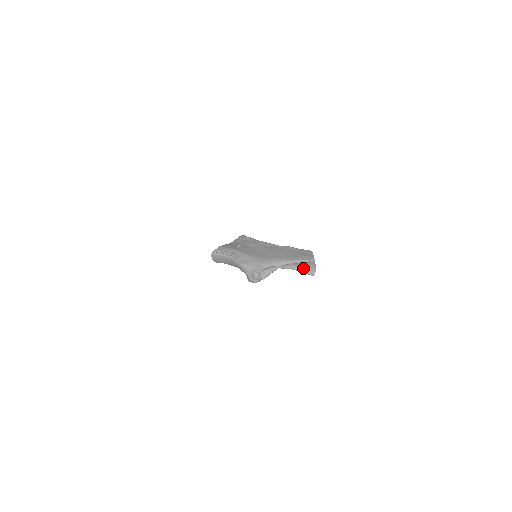
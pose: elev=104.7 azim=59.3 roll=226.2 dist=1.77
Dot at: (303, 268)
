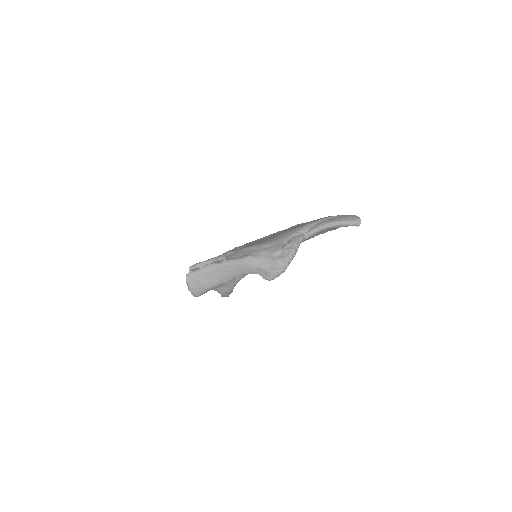
Dot at: (340, 219)
